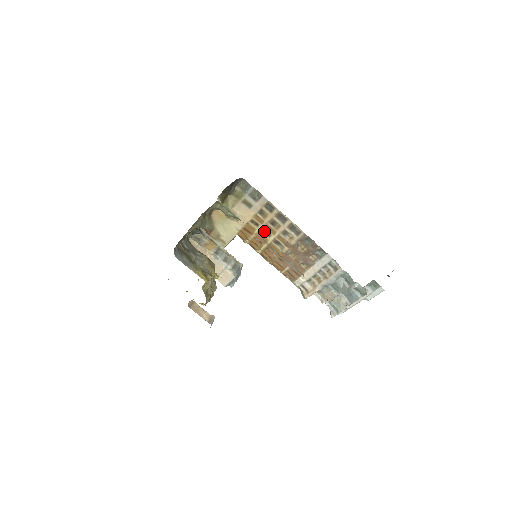
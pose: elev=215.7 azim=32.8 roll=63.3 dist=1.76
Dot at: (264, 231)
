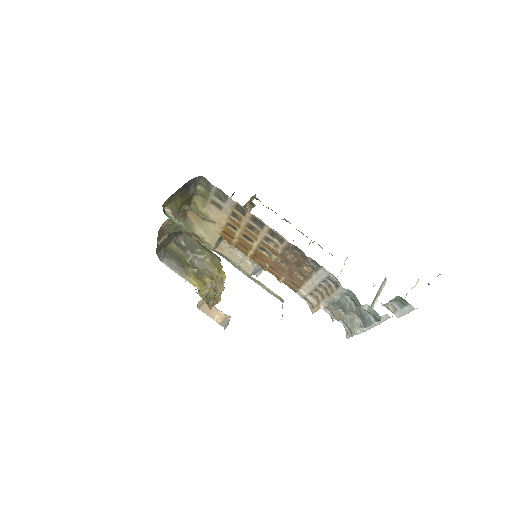
Dot at: (245, 236)
